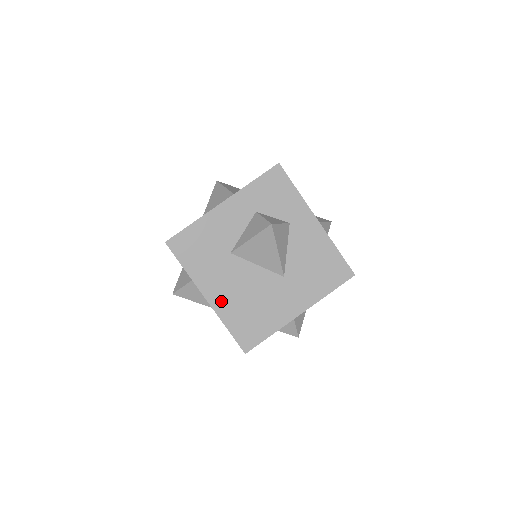
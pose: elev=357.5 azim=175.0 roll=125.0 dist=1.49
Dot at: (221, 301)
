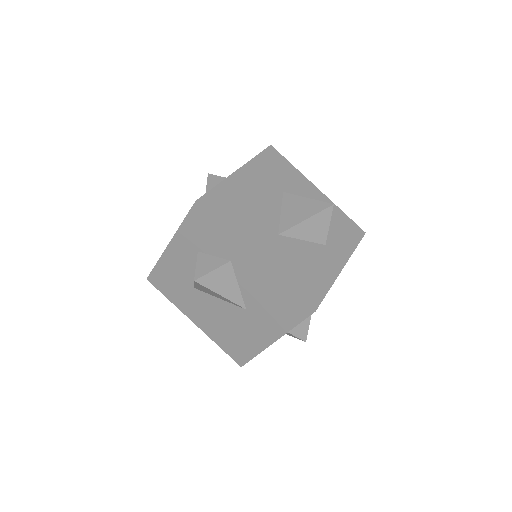
Dot at: (205, 326)
